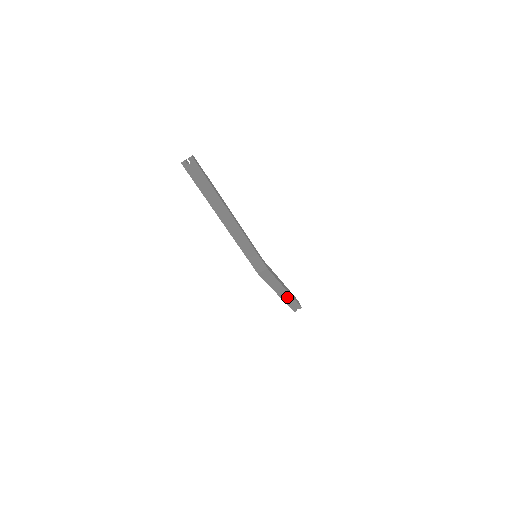
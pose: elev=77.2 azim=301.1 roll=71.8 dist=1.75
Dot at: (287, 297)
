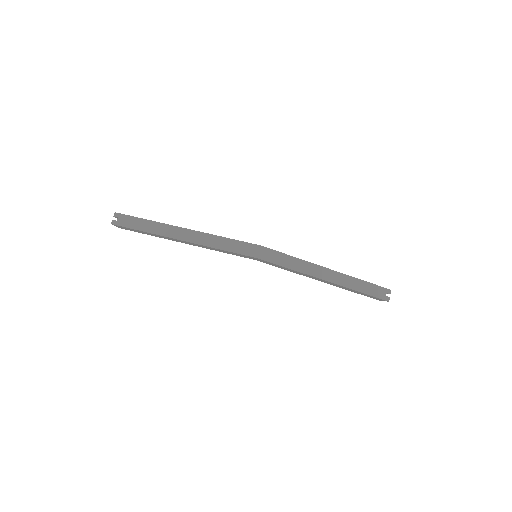
Dot at: (345, 280)
